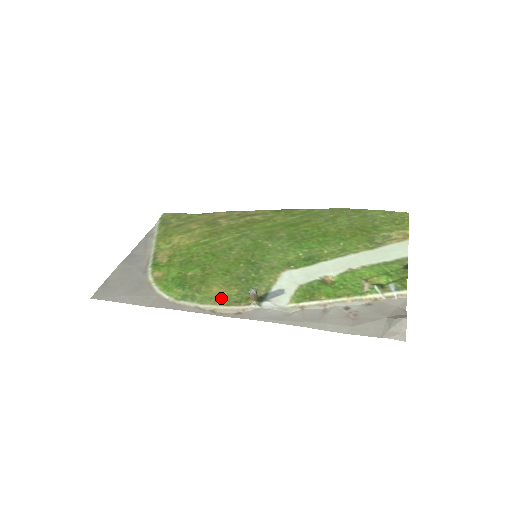
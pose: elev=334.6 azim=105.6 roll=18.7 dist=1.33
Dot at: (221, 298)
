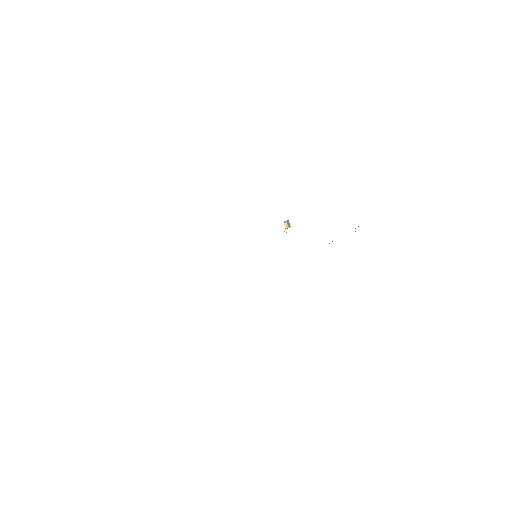
Dot at: occluded
